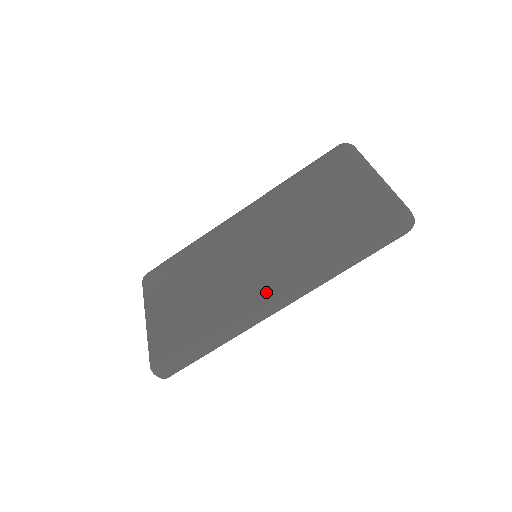
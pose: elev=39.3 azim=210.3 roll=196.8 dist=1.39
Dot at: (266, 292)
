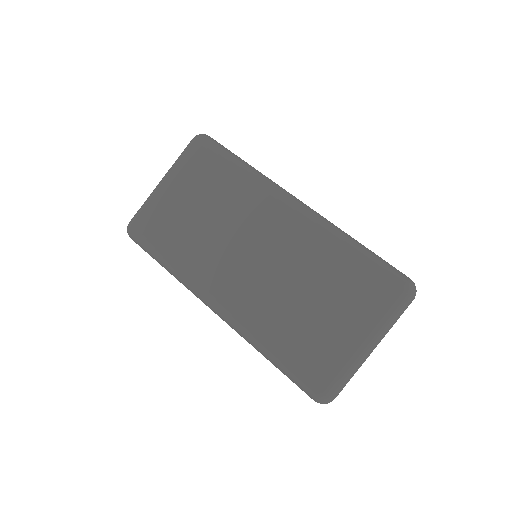
Dot at: (215, 302)
